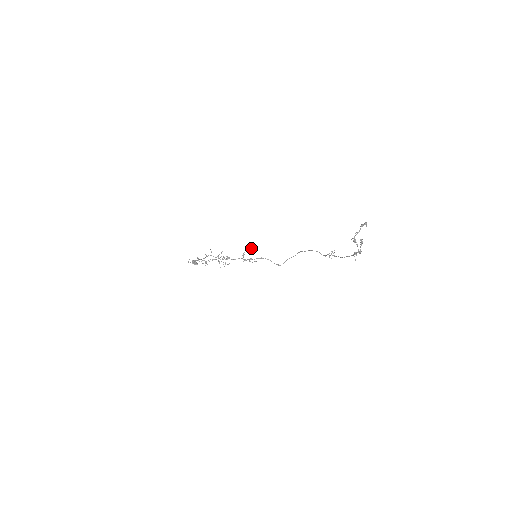
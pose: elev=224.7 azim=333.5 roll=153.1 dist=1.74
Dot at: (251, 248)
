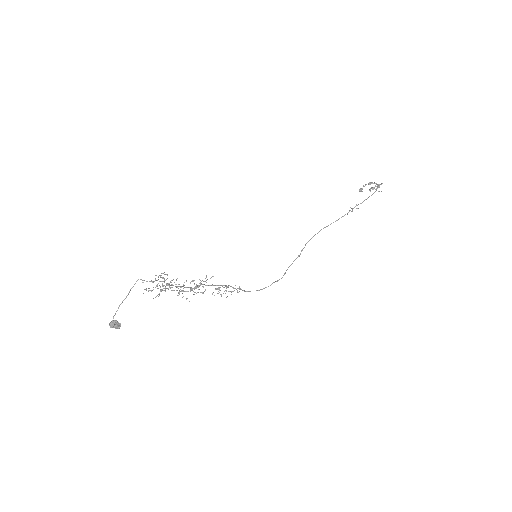
Dot at: occluded
